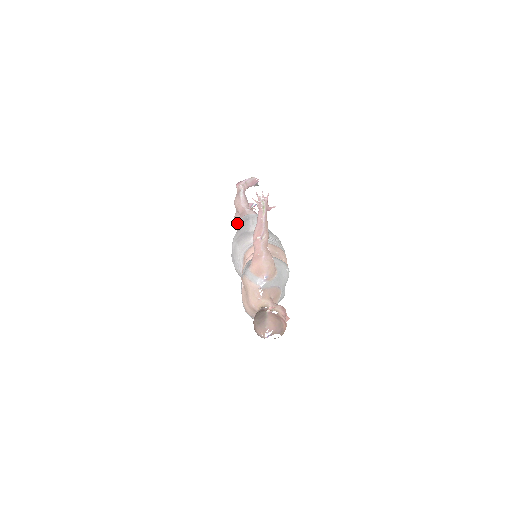
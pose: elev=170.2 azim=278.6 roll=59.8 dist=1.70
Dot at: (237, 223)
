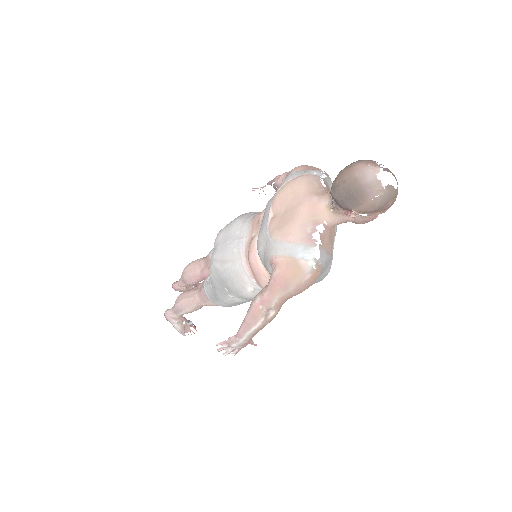
Dot at: (189, 290)
